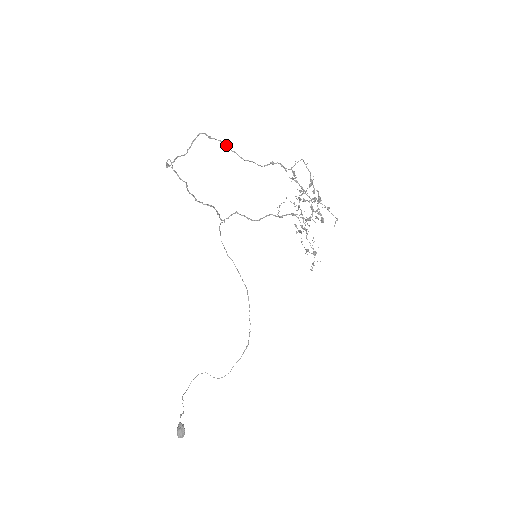
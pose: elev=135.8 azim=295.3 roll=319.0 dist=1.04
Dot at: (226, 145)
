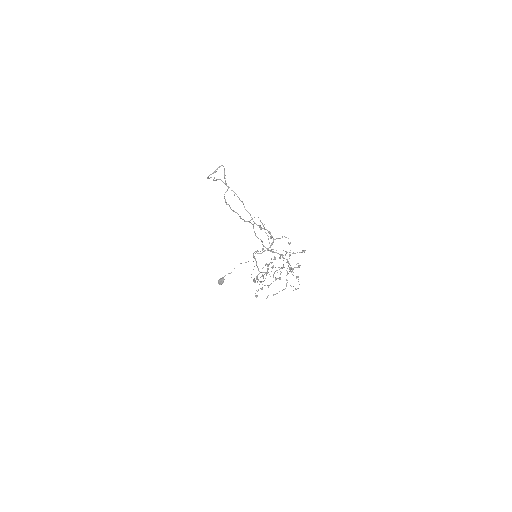
Dot at: occluded
